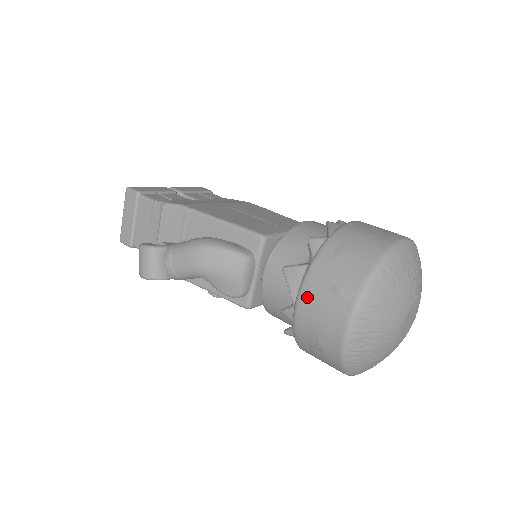
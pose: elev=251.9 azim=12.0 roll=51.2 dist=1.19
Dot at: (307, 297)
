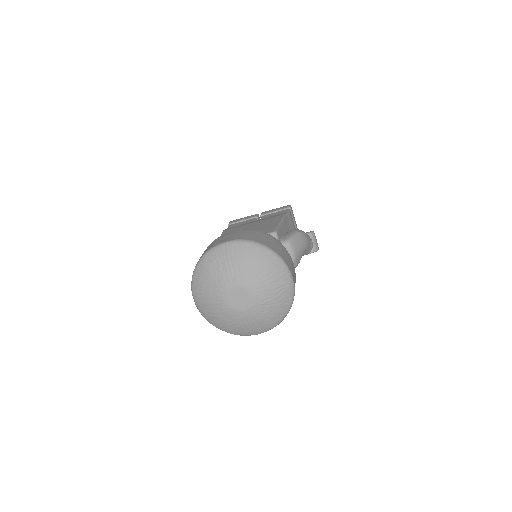
Dot at: occluded
